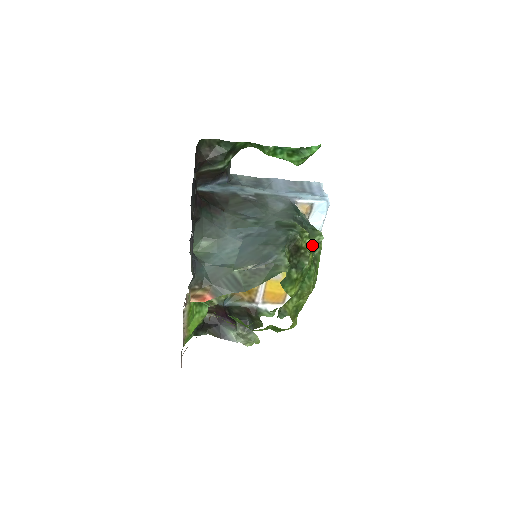
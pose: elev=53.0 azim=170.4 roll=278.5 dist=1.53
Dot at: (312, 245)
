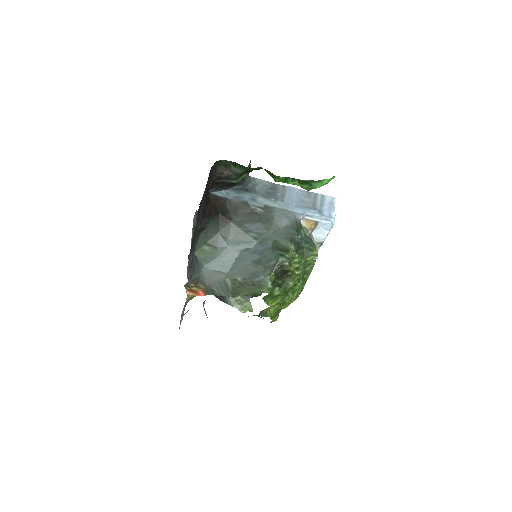
Dot at: (305, 263)
